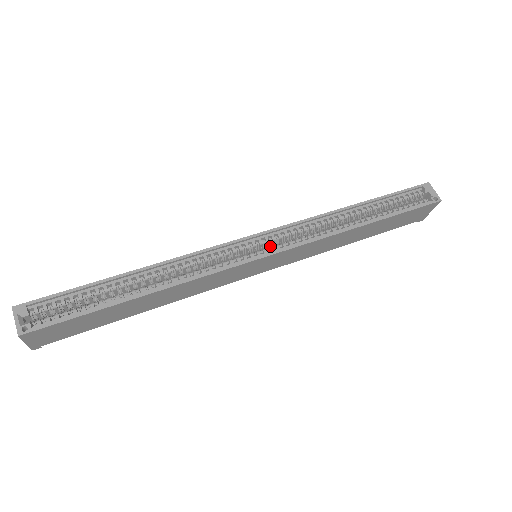
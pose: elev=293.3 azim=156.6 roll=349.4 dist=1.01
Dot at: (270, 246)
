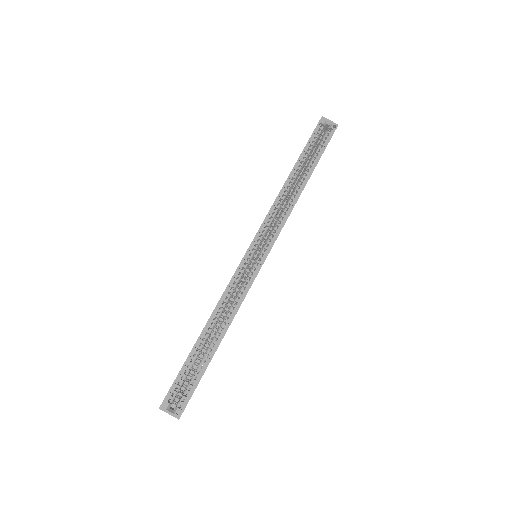
Dot at: (261, 244)
